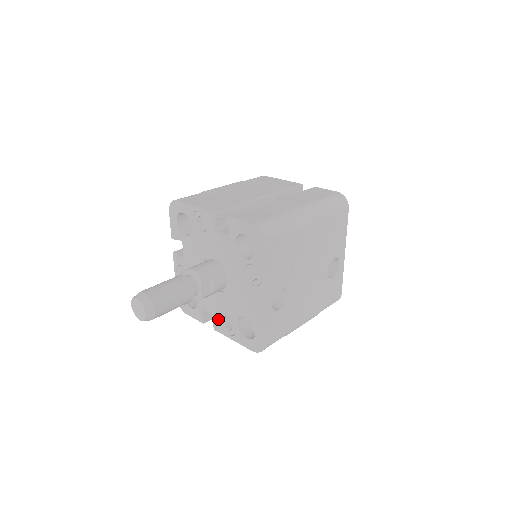
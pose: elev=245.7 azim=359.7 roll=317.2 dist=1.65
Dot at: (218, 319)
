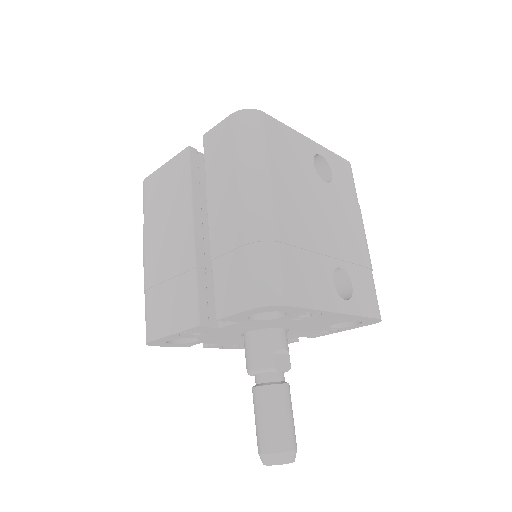
Dot at: (309, 336)
